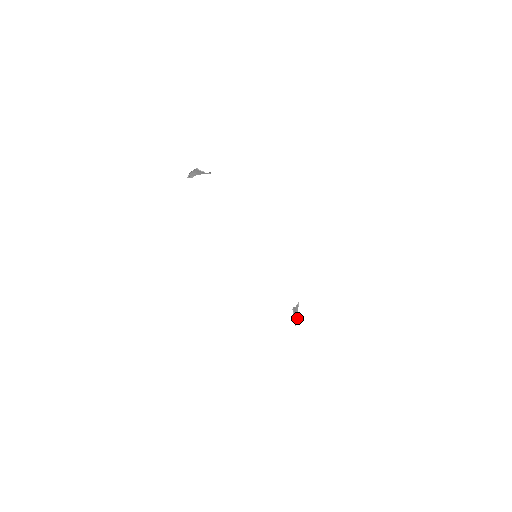
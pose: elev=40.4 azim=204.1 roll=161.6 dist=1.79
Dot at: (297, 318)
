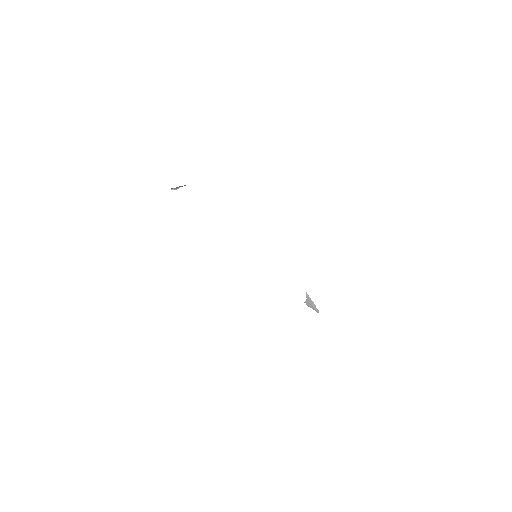
Dot at: (315, 306)
